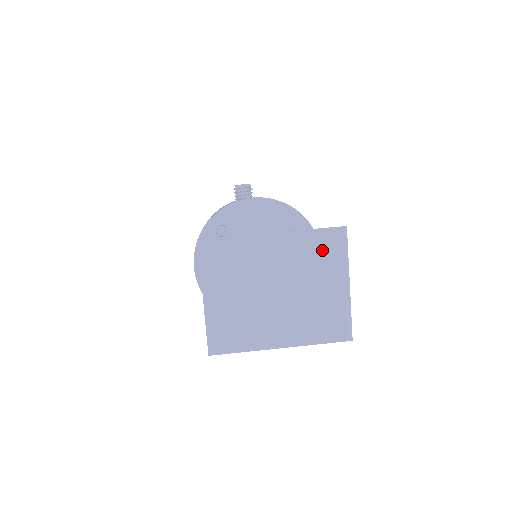
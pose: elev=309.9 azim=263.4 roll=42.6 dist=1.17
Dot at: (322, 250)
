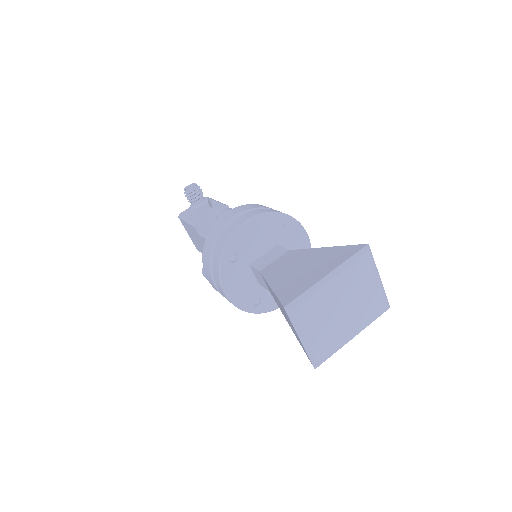
Dot at: (361, 268)
